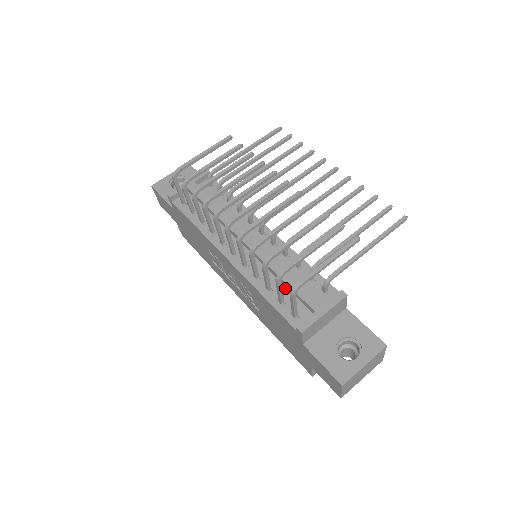
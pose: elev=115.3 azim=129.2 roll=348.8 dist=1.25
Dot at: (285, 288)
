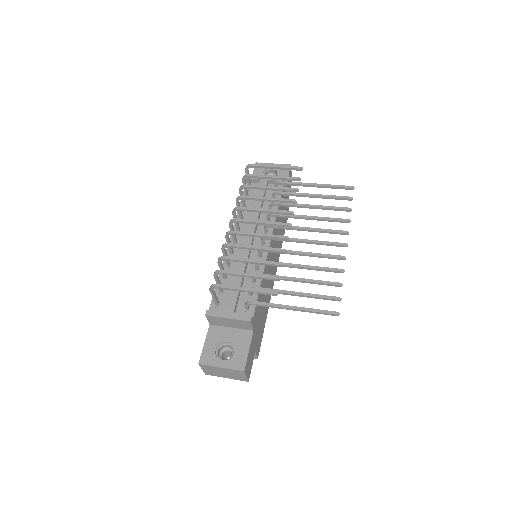
Dot at: occluded
